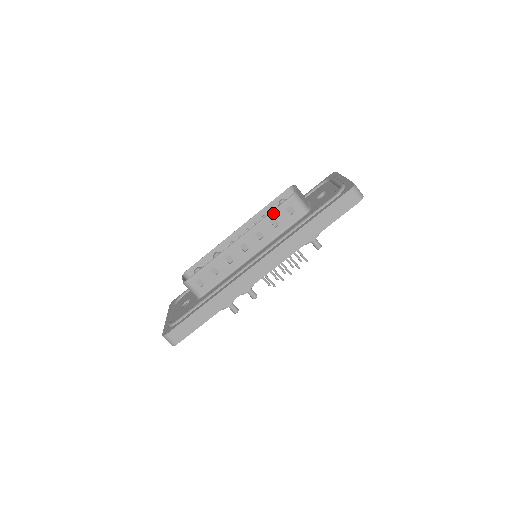
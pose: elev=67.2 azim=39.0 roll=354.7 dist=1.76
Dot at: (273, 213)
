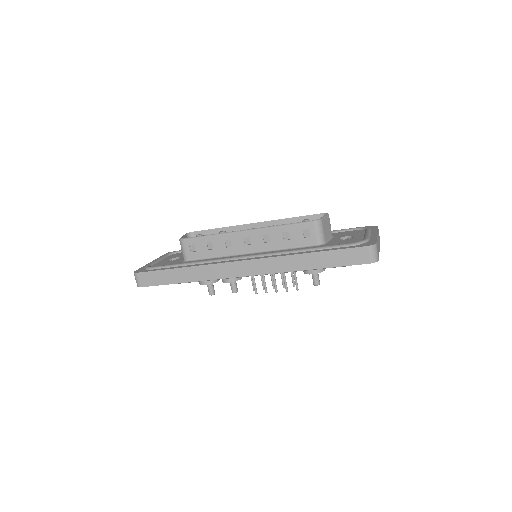
Dot at: (289, 226)
